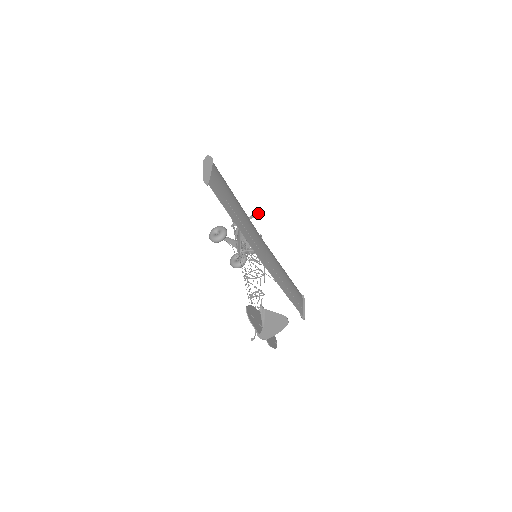
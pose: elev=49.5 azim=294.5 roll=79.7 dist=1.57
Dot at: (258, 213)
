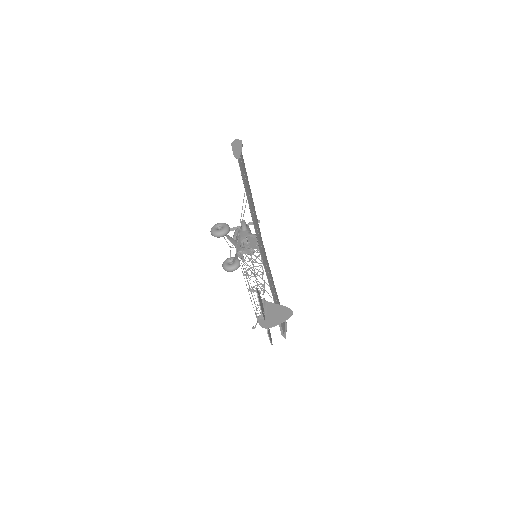
Dot at: (258, 220)
